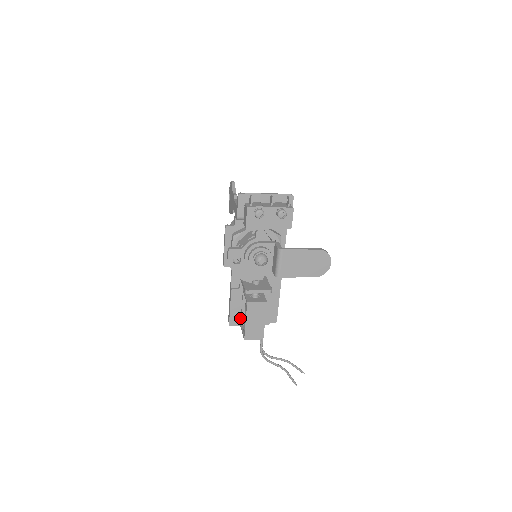
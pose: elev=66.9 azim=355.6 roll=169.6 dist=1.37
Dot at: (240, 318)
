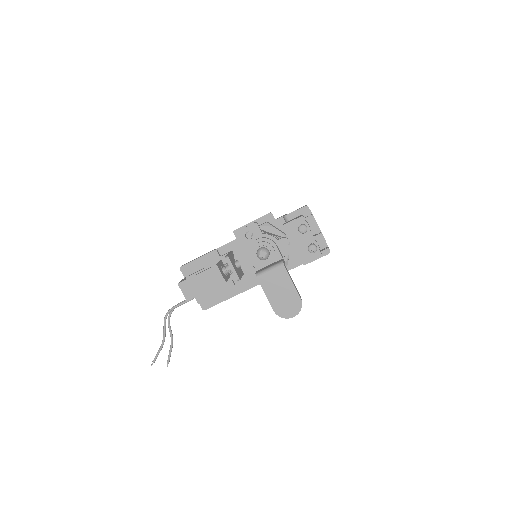
Dot at: (192, 273)
